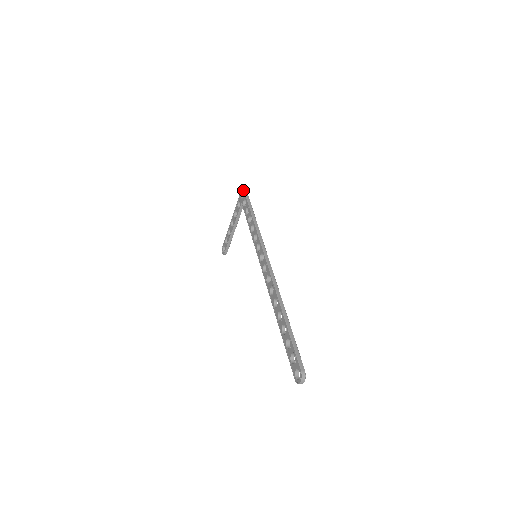
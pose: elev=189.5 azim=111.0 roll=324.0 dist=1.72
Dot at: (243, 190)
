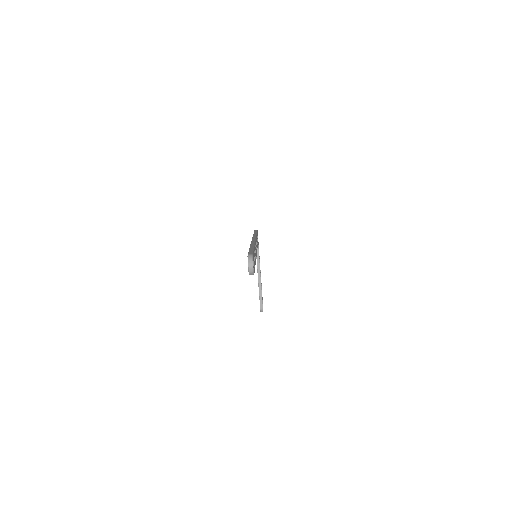
Dot at: occluded
